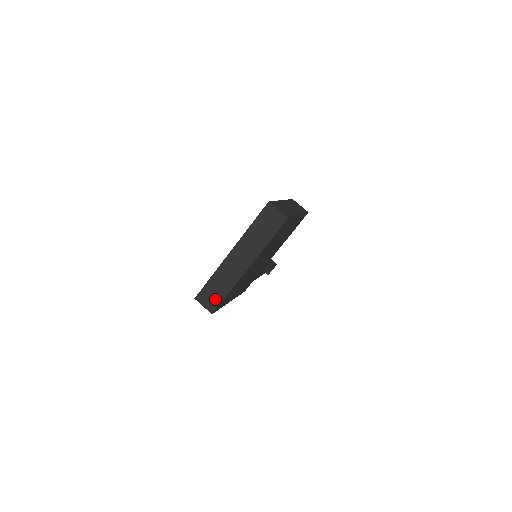
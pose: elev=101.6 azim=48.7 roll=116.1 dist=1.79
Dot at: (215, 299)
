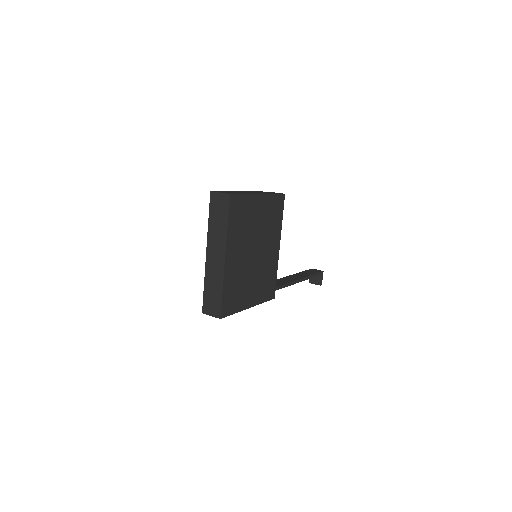
Dot at: (216, 303)
